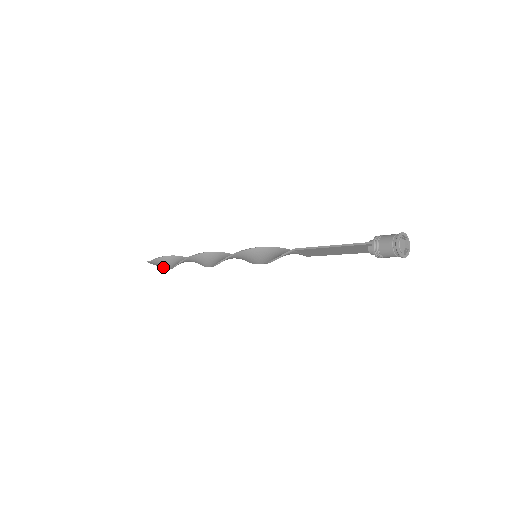
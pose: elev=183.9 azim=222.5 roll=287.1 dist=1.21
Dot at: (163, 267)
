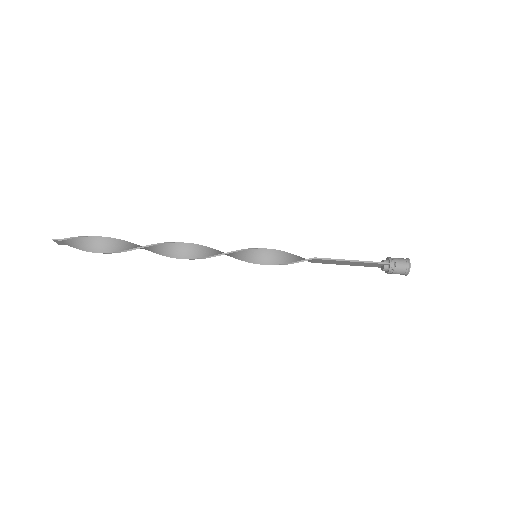
Dot at: (75, 247)
